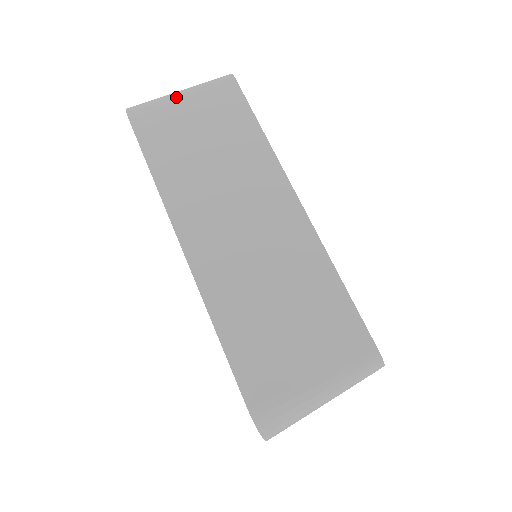
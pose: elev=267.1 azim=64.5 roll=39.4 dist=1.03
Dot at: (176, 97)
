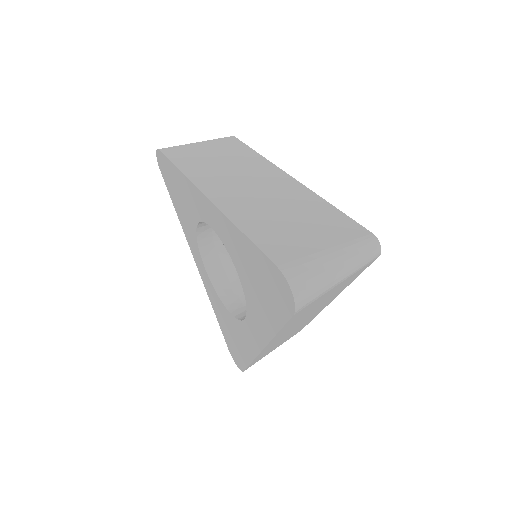
Dot at: (194, 143)
